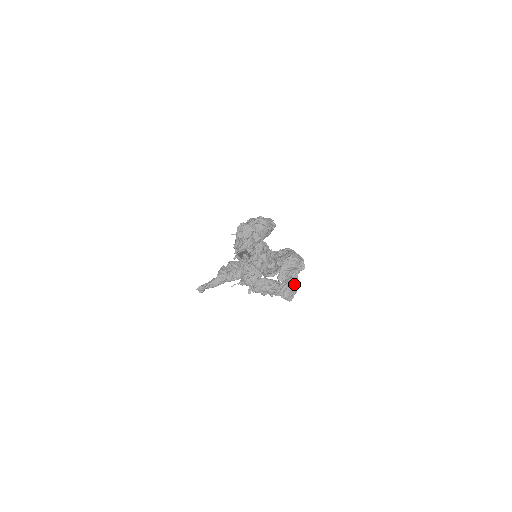
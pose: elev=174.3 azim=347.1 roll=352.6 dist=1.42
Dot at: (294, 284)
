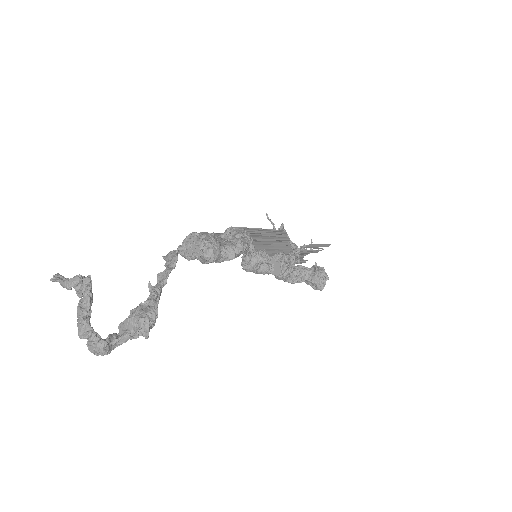
Dot at: (120, 344)
